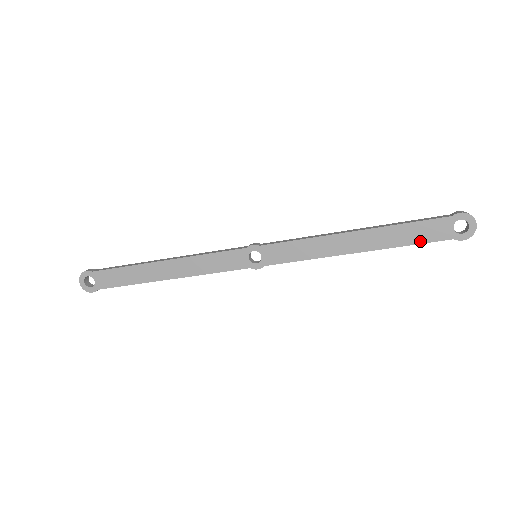
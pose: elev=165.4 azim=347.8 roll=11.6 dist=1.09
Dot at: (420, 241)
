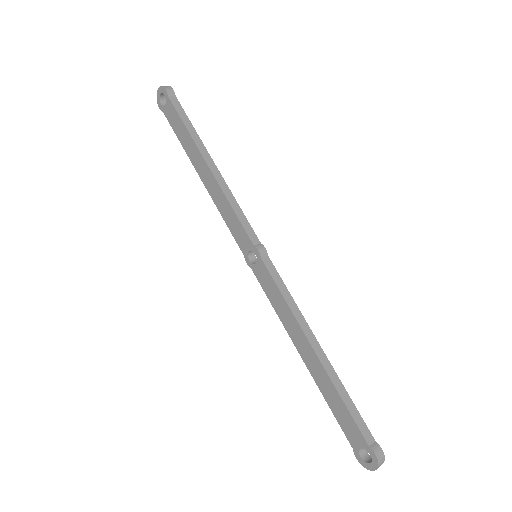
Dot at: (337, 417)
